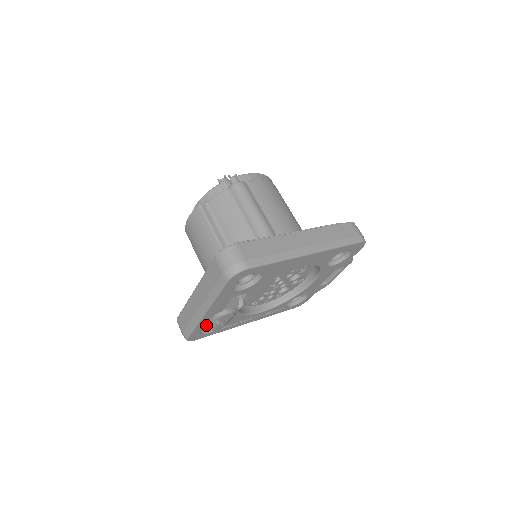
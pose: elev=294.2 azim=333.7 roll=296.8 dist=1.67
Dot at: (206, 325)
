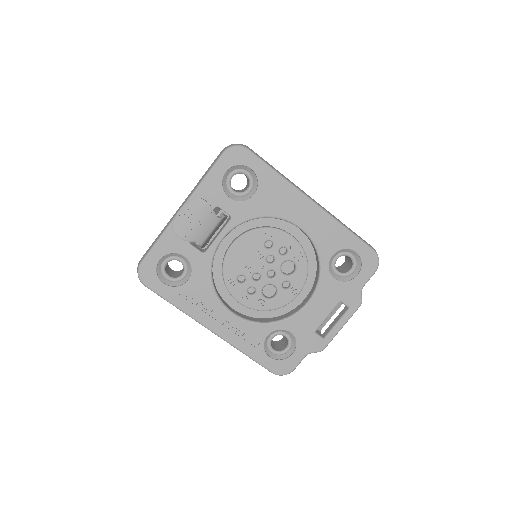
Dot at: (170, 251)
